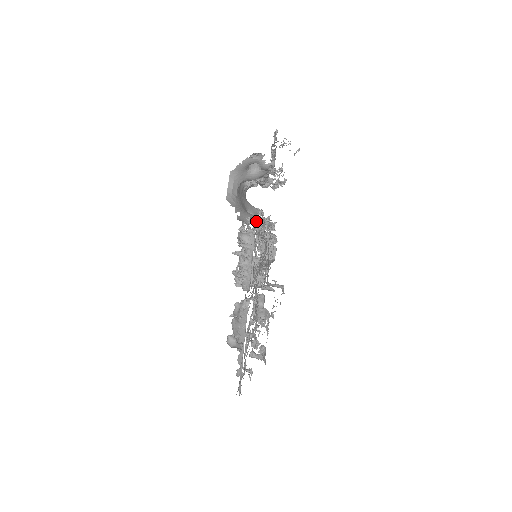
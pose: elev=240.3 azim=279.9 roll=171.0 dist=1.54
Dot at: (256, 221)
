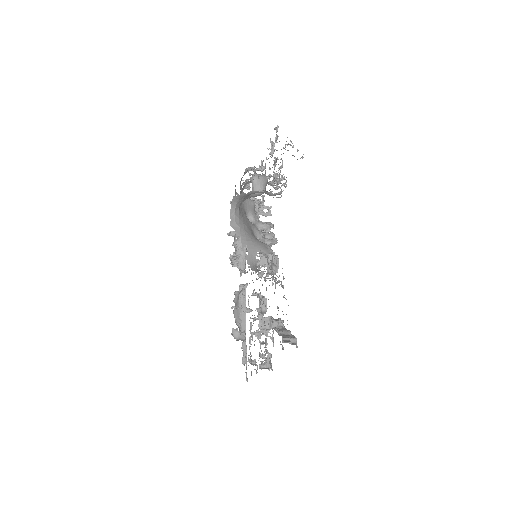
Dot at: (256, 226)
